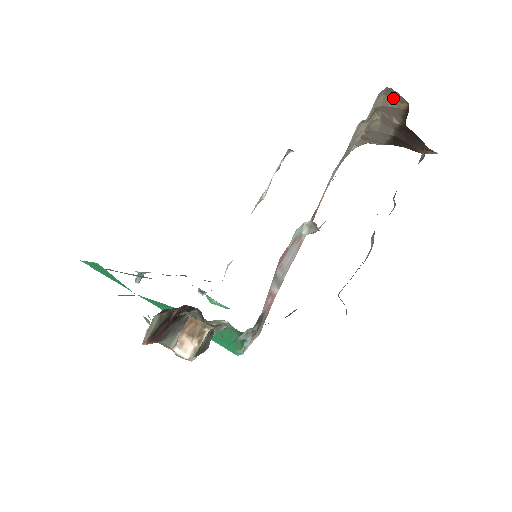
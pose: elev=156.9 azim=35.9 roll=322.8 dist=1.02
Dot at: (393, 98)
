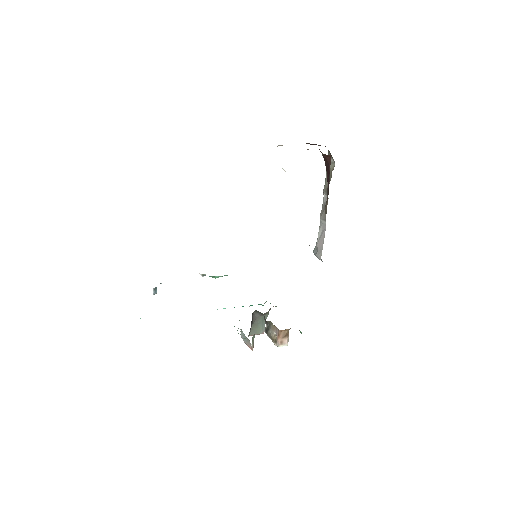
Dot at: occluded
